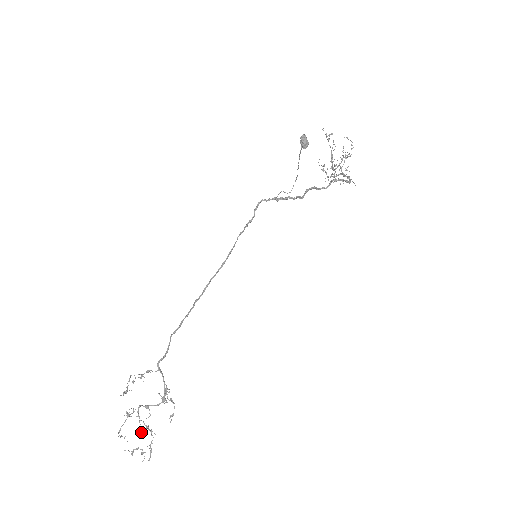
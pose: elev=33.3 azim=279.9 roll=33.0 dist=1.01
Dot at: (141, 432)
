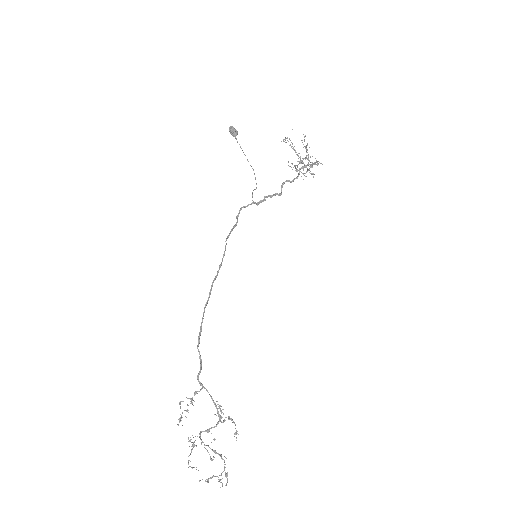
Dot at: (210, 458)
